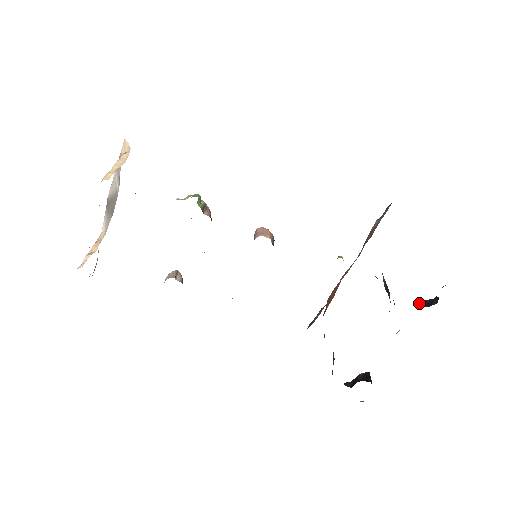
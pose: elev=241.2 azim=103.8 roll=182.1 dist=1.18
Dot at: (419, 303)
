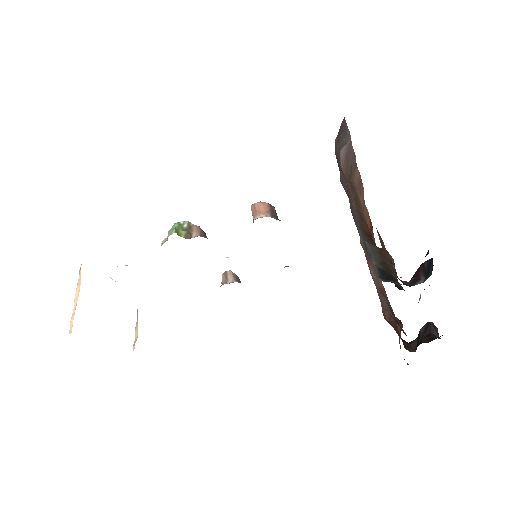
Dot at: (416, 273)
